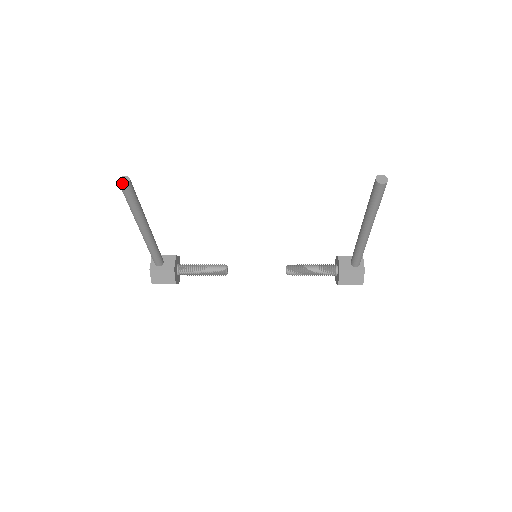
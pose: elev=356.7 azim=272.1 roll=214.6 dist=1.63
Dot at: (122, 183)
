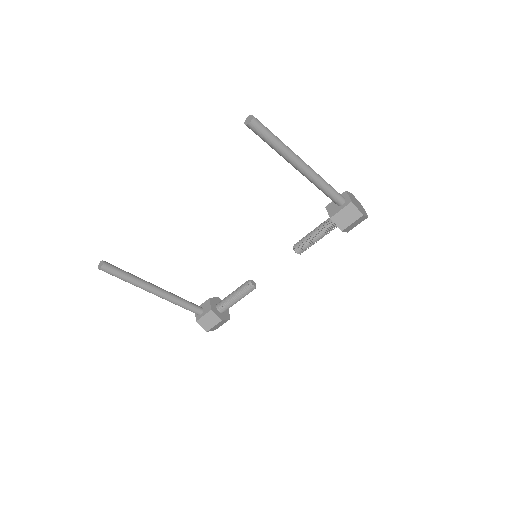
Dot at: (99, 267)
